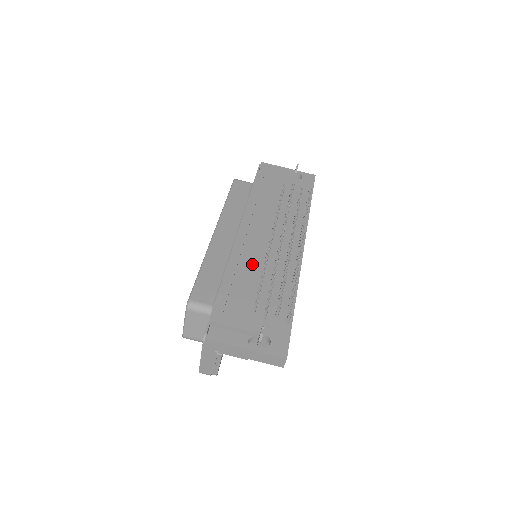
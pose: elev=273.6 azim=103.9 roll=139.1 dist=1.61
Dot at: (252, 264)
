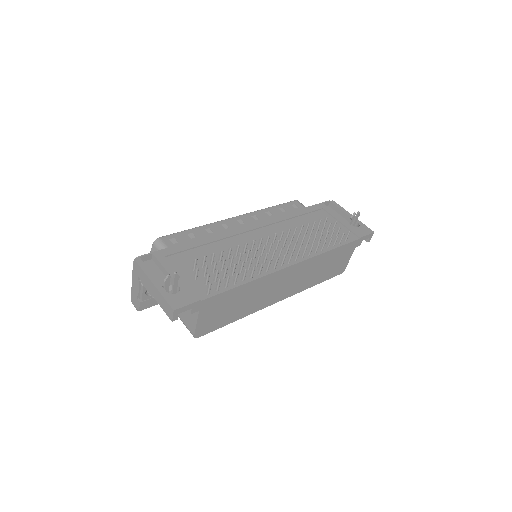
Dot at: (233, 246)
